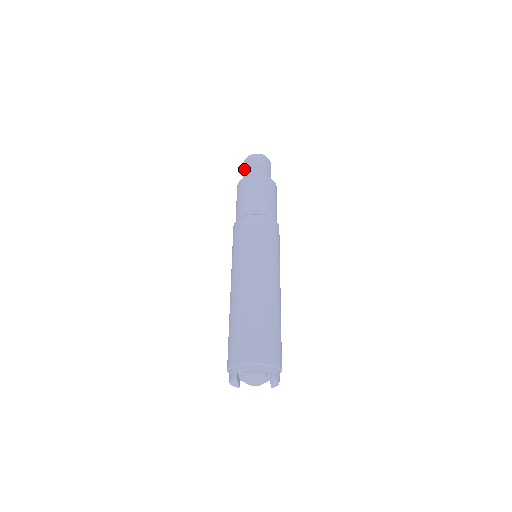
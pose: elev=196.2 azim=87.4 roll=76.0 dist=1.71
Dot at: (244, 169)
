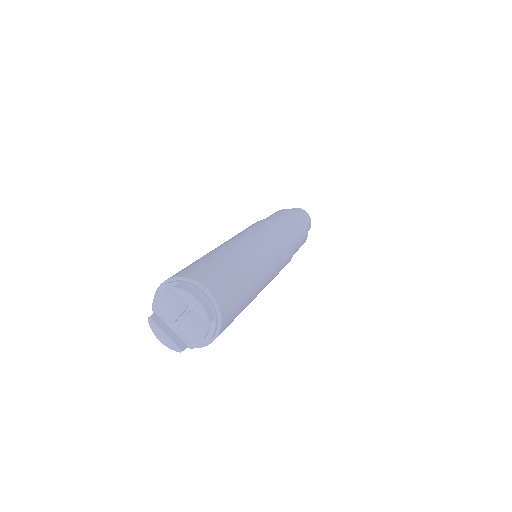
Dot at: occluded
